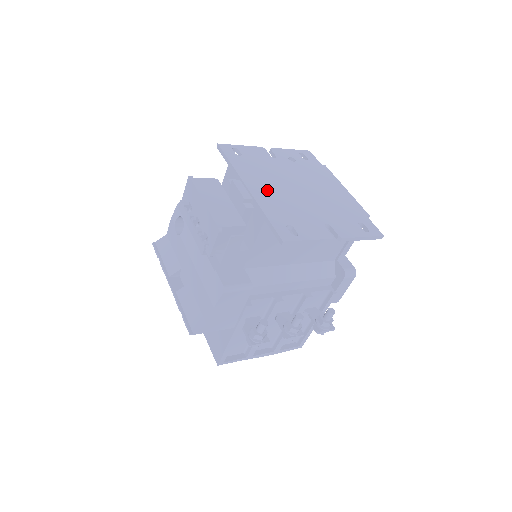
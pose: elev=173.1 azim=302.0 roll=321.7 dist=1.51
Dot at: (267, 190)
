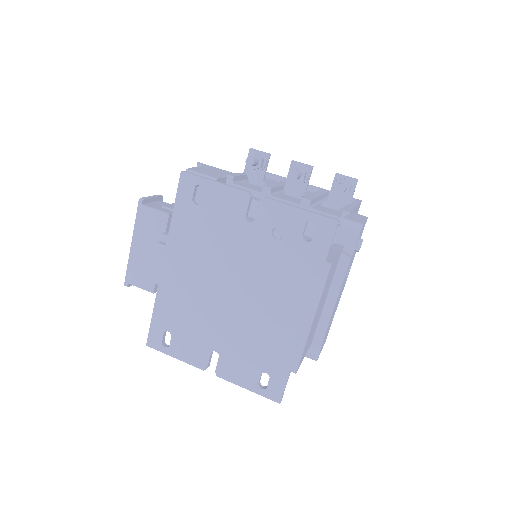
Dot at: (184, 277)
